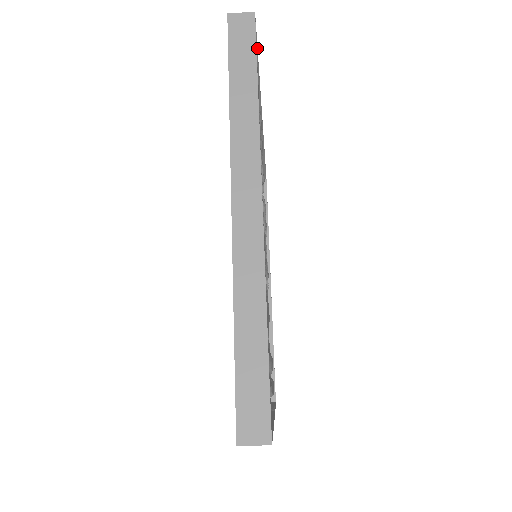
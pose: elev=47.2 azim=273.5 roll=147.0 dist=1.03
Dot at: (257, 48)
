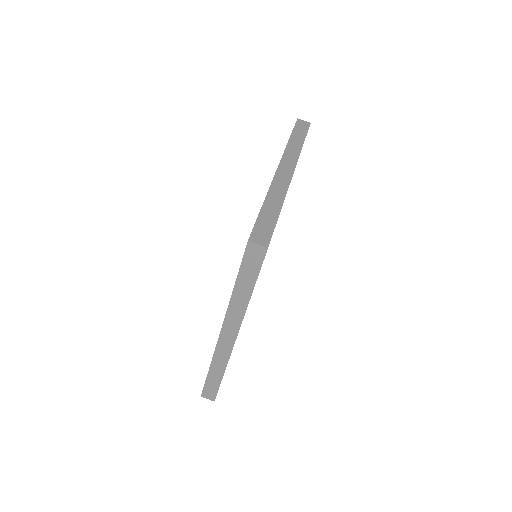
Dot at: occluded
